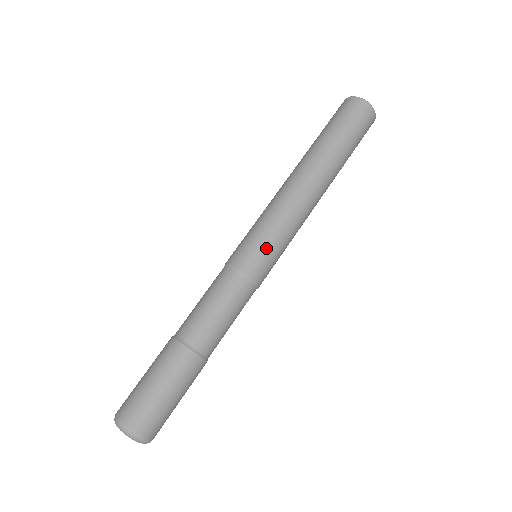
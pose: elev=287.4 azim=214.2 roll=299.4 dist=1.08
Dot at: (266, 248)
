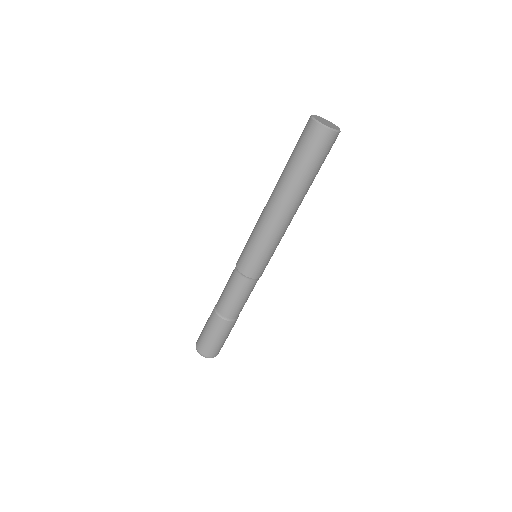
Dot at: (250, 255)
